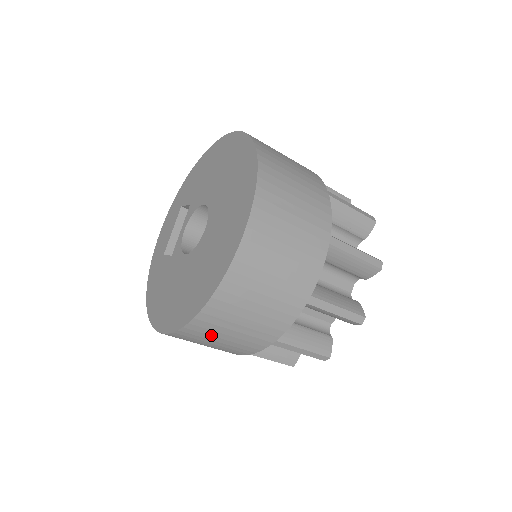
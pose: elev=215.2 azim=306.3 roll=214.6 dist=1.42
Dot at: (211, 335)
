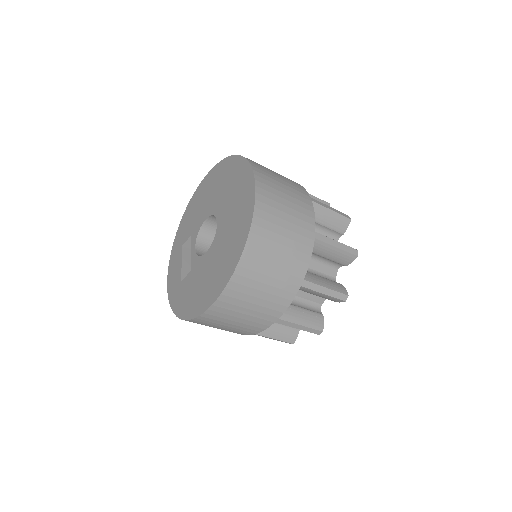
Dot at: (255, 280)
